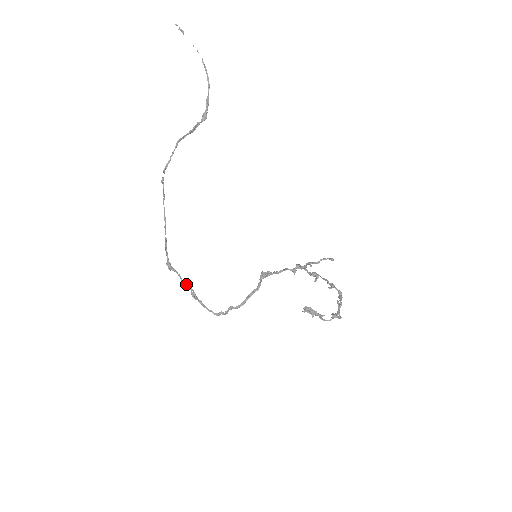
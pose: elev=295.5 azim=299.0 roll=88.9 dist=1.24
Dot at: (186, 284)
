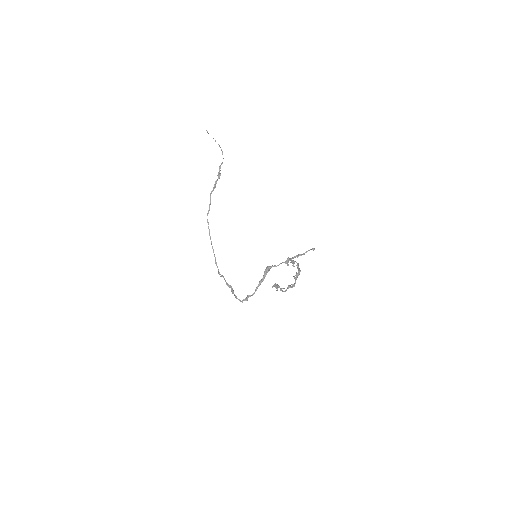
Dot at: (228, 284)
